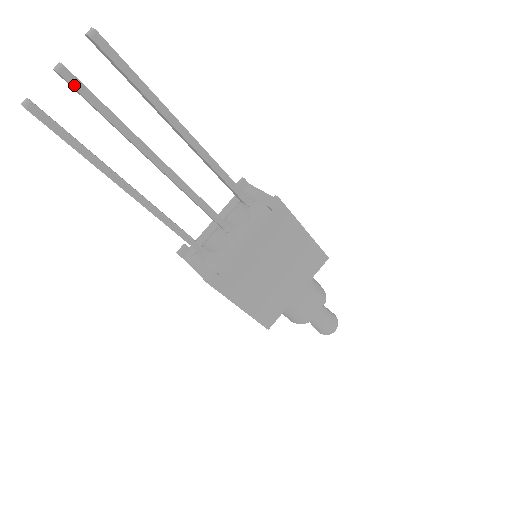
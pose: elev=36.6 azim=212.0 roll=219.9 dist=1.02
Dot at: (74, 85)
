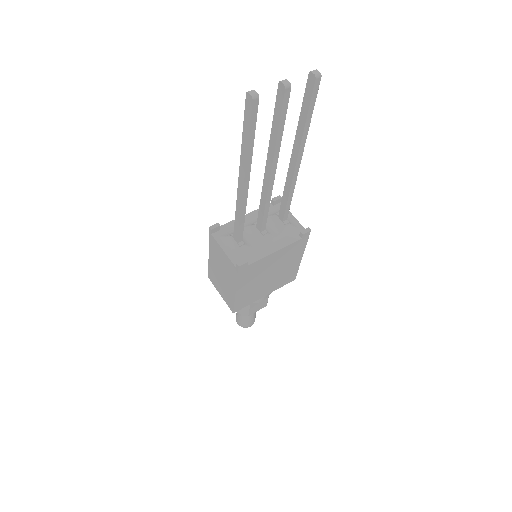
Dot at: (284, 100)
